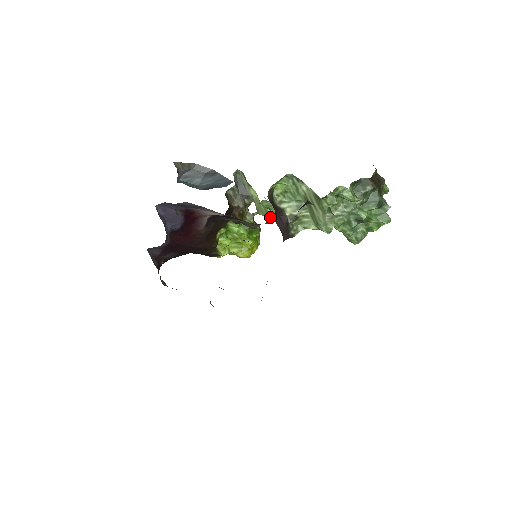
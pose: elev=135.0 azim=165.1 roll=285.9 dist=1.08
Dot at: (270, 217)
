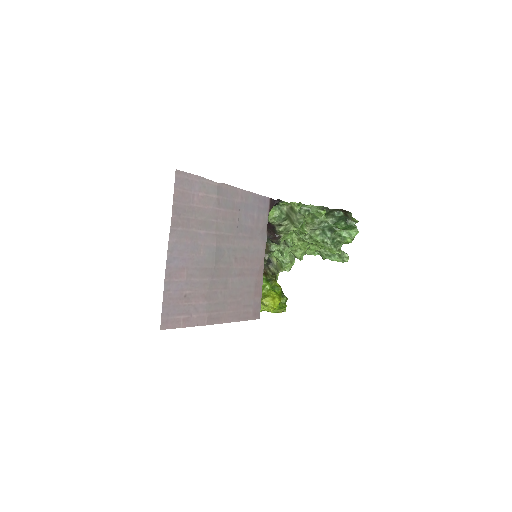
Dot at: (273, 246)
